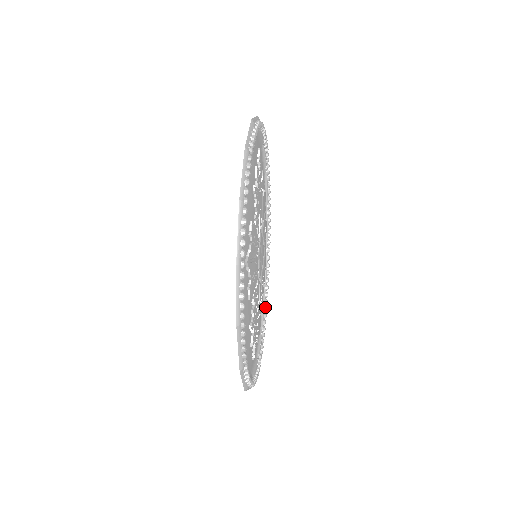
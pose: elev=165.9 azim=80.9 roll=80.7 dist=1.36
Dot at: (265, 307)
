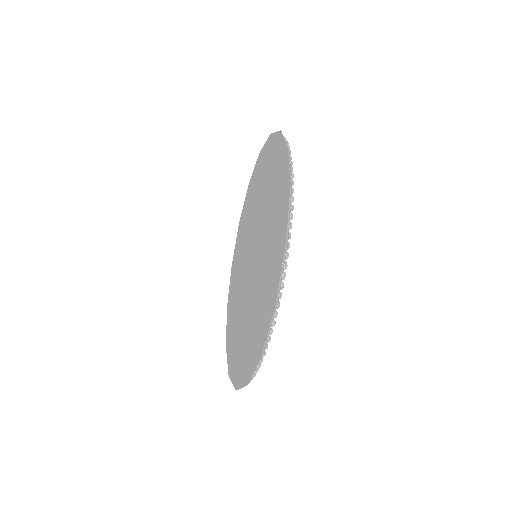
Dot at: occluded
